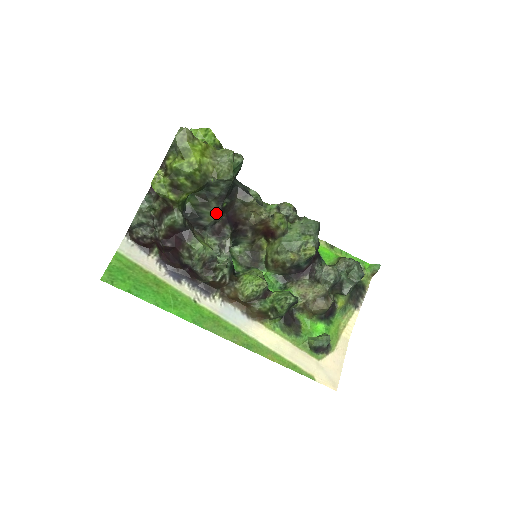
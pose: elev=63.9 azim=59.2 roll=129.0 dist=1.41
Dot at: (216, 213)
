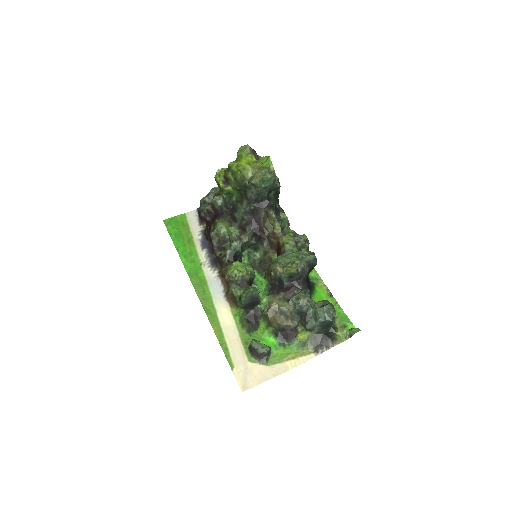
Dot at: (244, 210)
